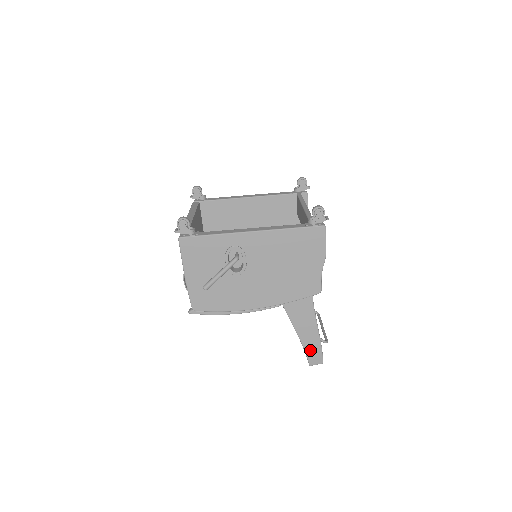
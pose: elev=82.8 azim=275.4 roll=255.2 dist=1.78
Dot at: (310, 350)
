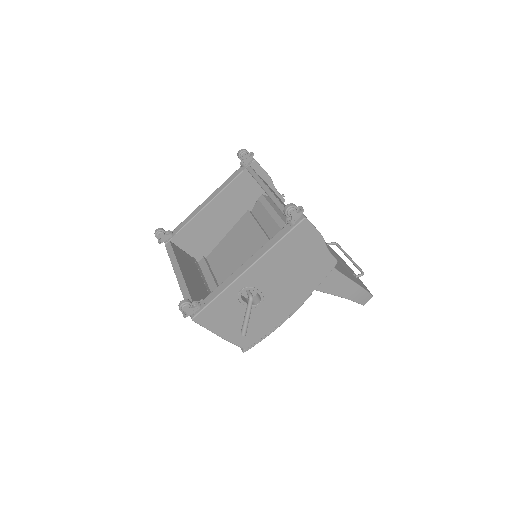
Dot at: (356, 297)
